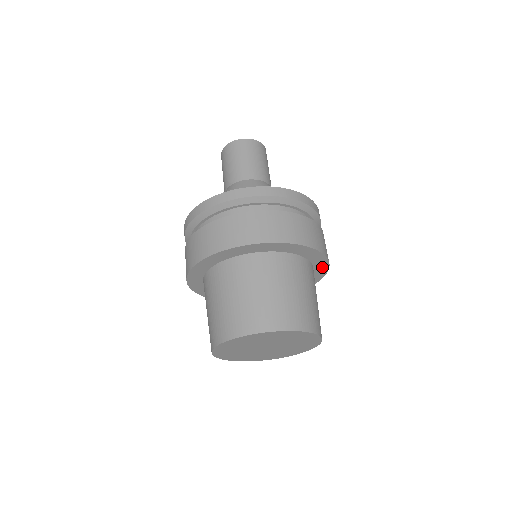
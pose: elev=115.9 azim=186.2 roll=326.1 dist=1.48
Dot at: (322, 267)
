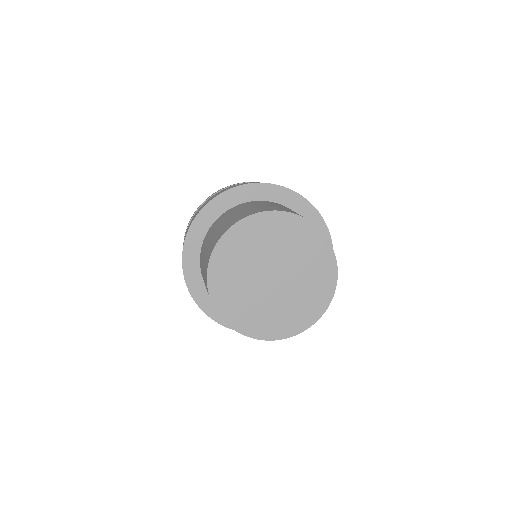
Dot at: (293, 199)
